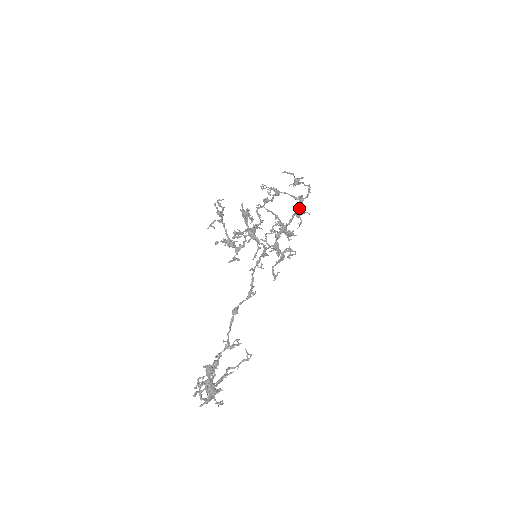
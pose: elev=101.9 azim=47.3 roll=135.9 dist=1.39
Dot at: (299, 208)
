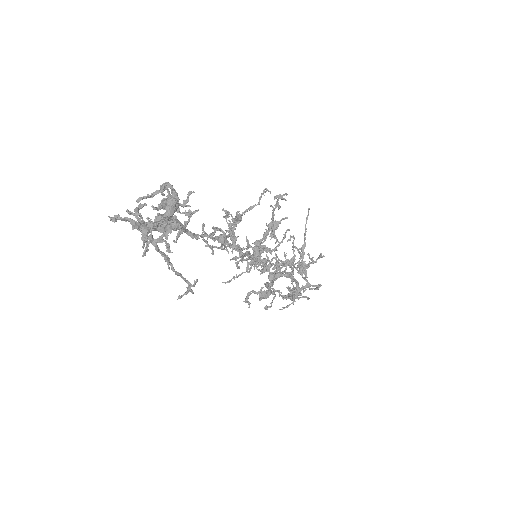
Dot at: (300, 290)
